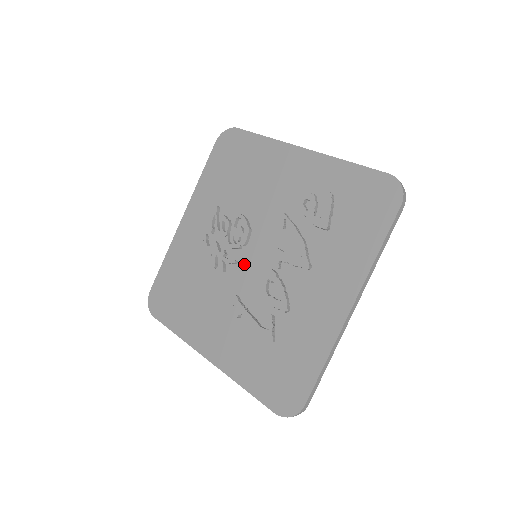
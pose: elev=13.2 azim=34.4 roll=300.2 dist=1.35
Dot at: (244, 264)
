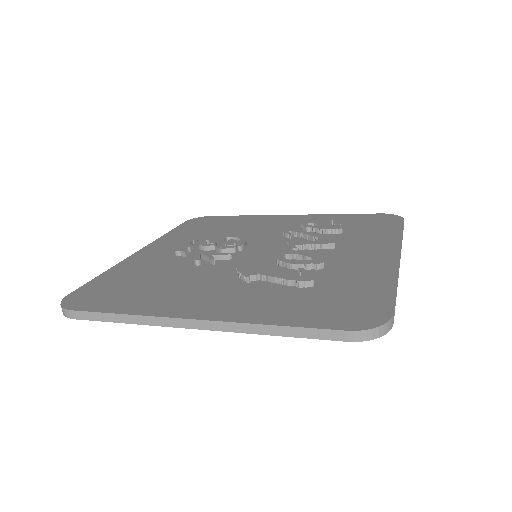
Dot at: (243, 257)
